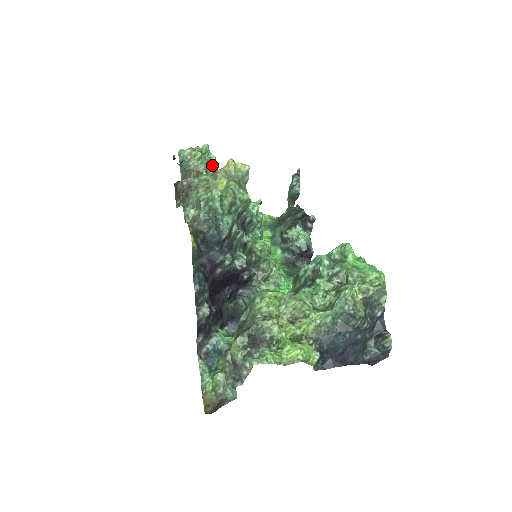
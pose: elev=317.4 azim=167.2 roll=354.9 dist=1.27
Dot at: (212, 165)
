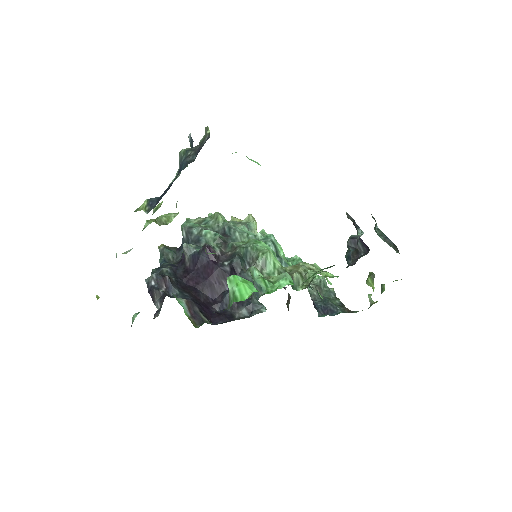
Dot at: occluded
